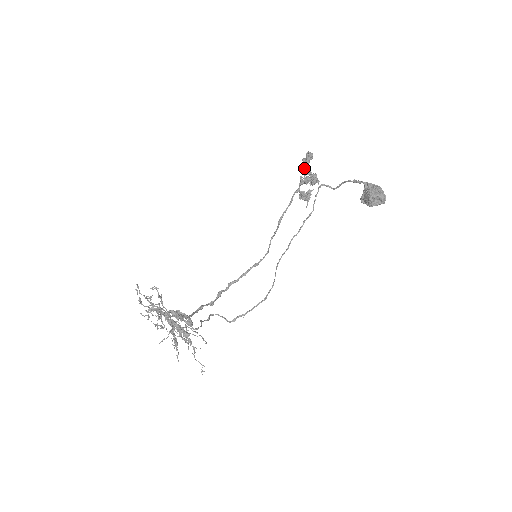
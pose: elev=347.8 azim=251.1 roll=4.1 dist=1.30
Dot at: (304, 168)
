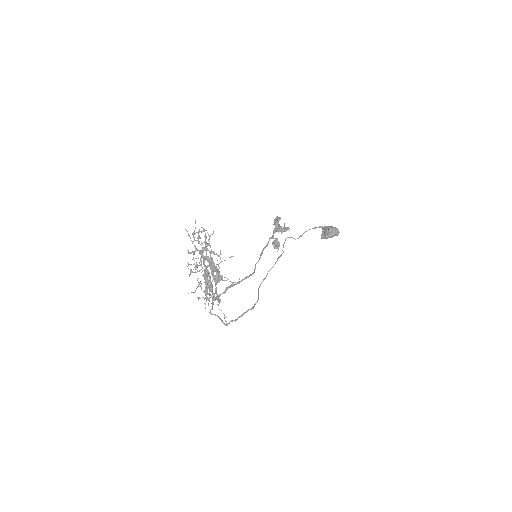
Dot at: (276, 224)
